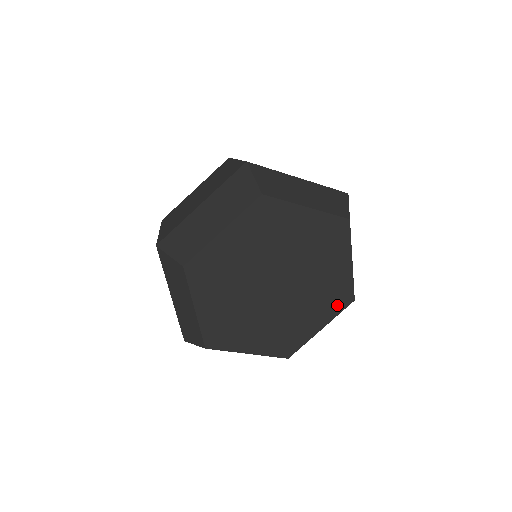
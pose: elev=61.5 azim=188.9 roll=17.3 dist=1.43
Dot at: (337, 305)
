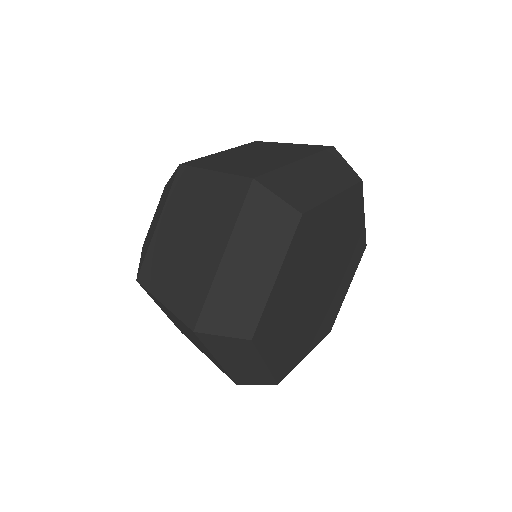
Dot at: (356, 260)
